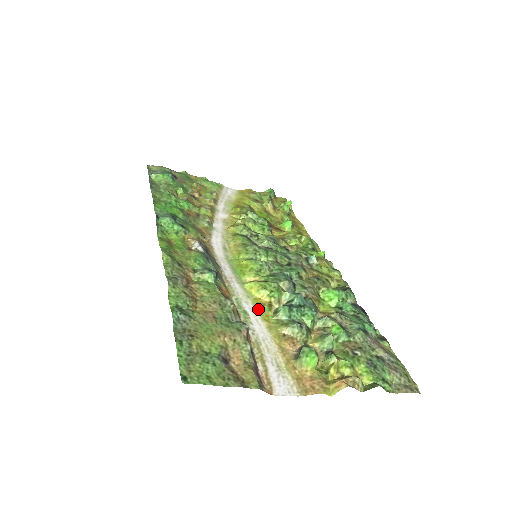
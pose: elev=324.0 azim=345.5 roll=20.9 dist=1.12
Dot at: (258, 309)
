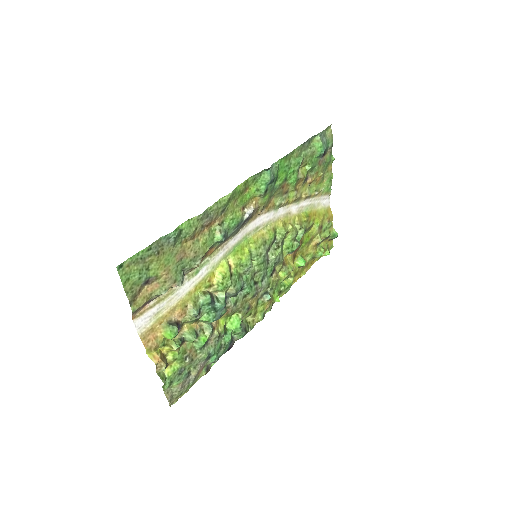
Dot at: (204, 279)
